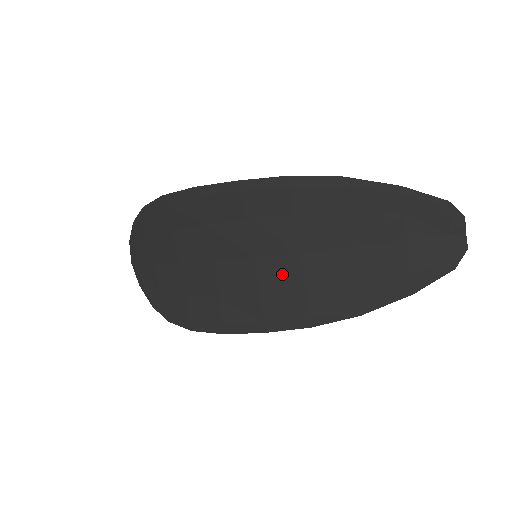
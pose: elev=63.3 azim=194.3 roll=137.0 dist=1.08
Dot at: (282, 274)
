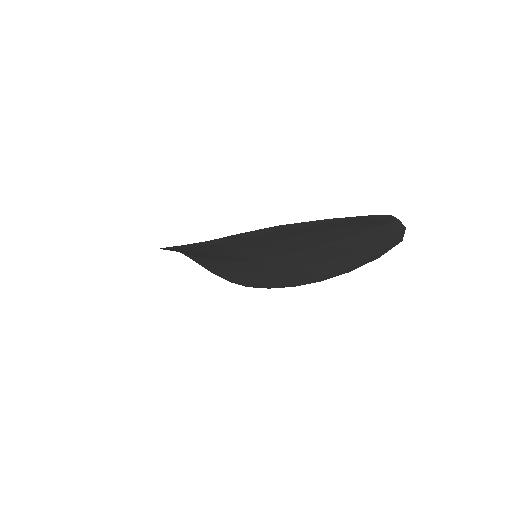
Dot at: (281, 264)
